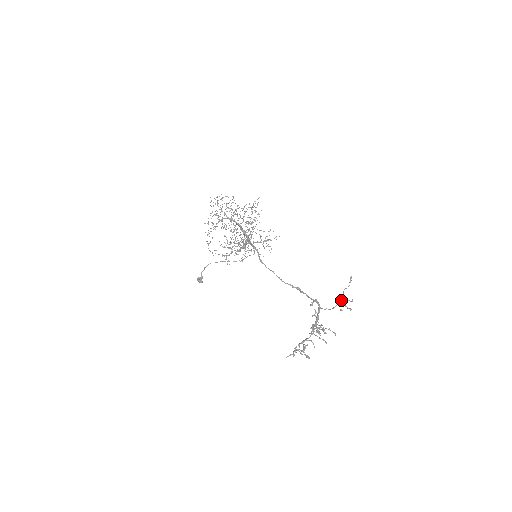
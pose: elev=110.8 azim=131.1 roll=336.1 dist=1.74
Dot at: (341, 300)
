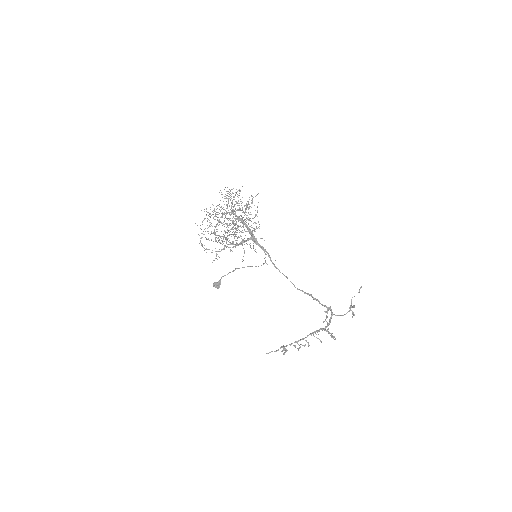
Dot at: occluded
